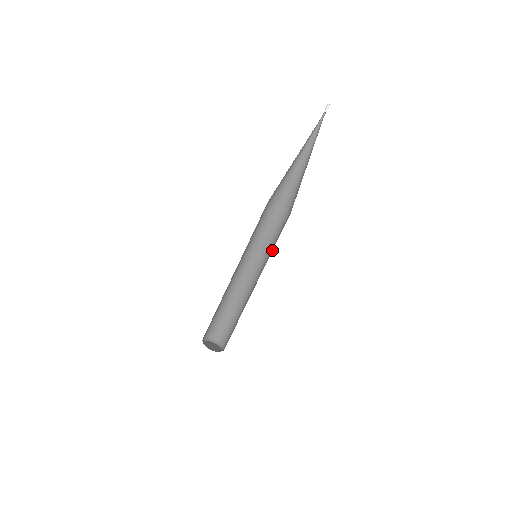
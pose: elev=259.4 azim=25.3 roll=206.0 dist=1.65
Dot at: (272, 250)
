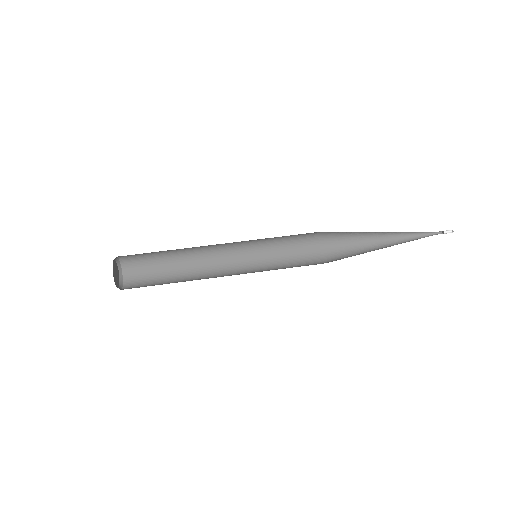
Dot at: occluded
